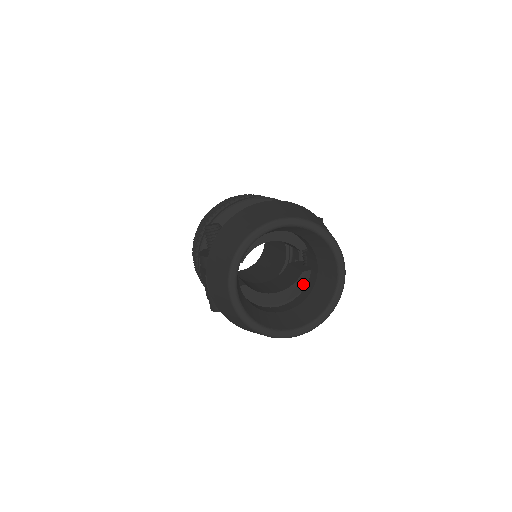
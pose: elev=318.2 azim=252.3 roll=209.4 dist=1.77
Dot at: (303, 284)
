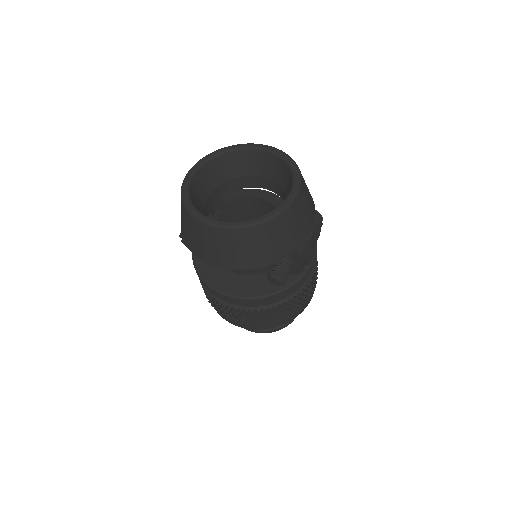
Dot at: occluded
